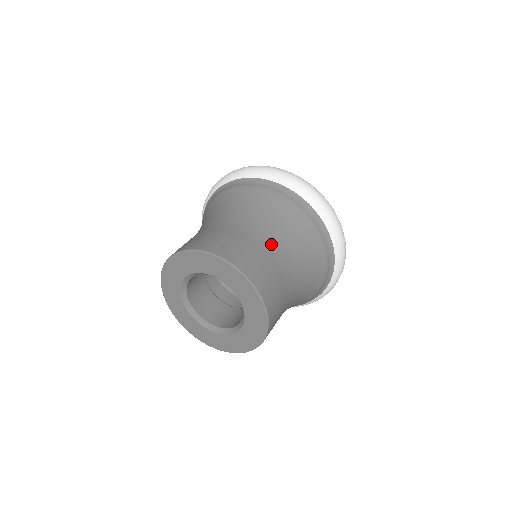
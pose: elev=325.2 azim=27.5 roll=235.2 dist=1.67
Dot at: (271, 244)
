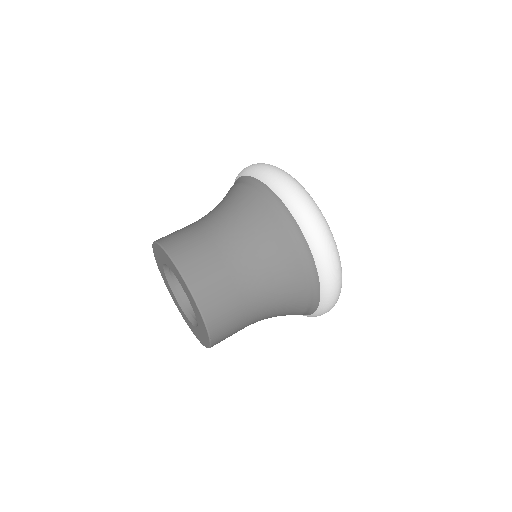
Dot at: (235, 254)
